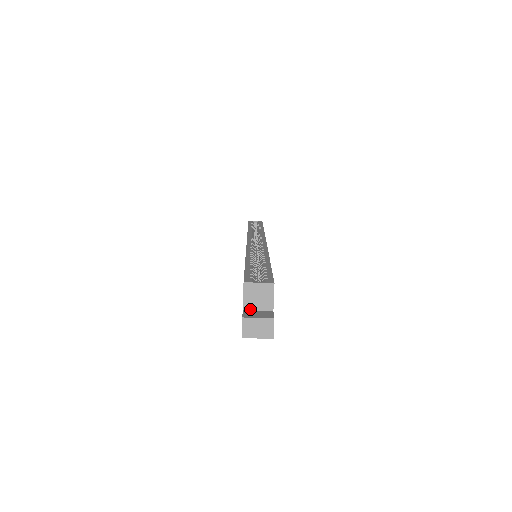
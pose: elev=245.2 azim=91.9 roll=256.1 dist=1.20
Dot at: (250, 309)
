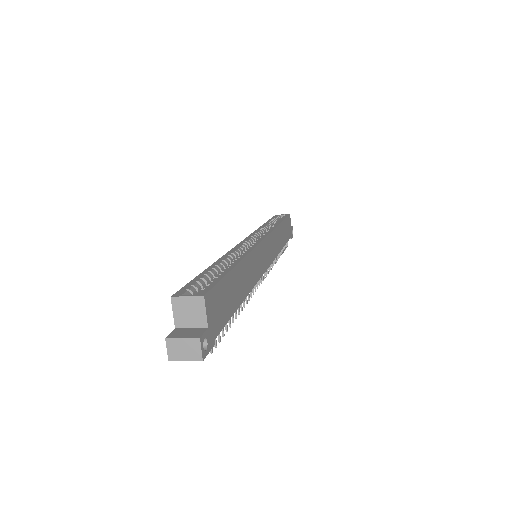
Dot at: (182, 326)
